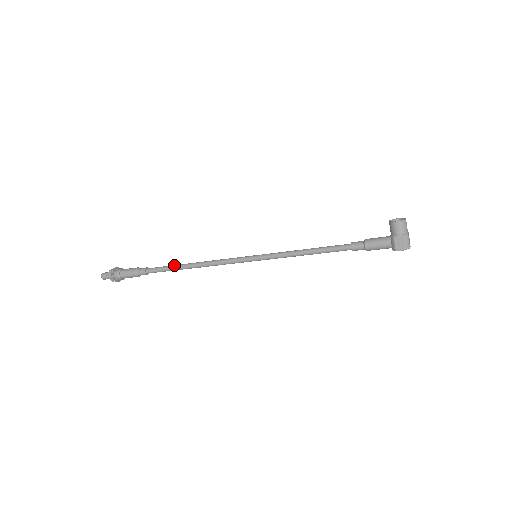
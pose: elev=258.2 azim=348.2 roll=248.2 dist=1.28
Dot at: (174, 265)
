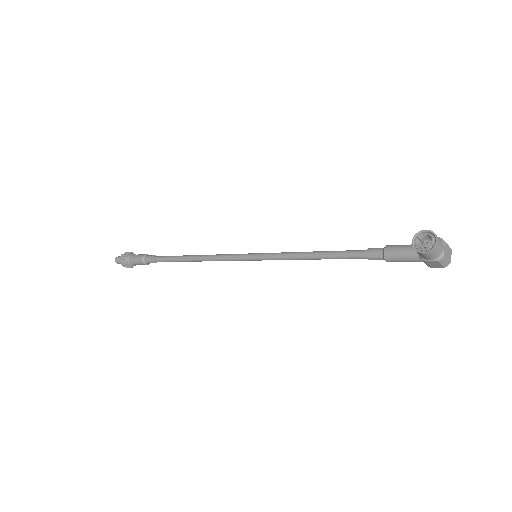
Dot at: (176, 259)
